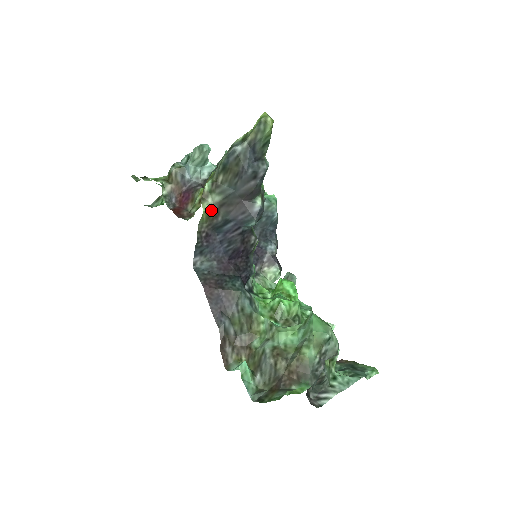
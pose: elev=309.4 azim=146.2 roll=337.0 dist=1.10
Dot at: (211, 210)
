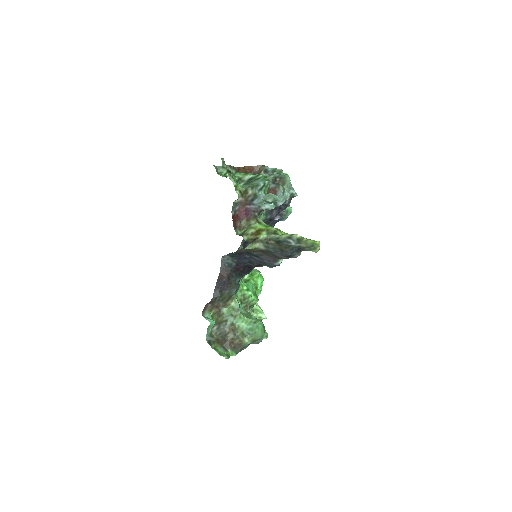
Dot at: (254, 248)
